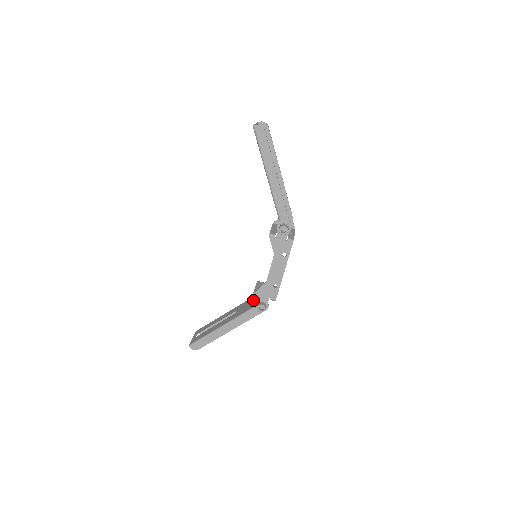
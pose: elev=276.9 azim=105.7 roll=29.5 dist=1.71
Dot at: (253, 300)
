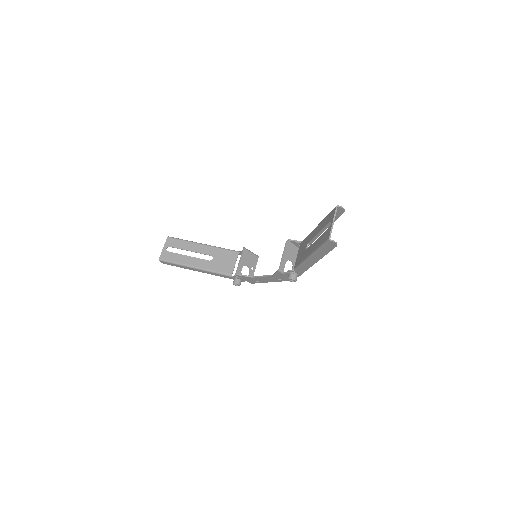
Dot at: (232, 260)
